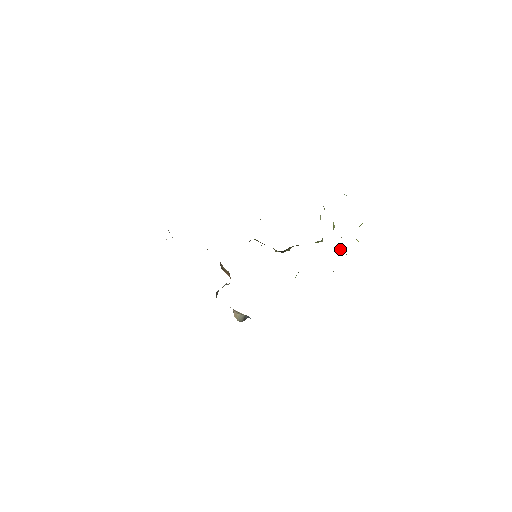
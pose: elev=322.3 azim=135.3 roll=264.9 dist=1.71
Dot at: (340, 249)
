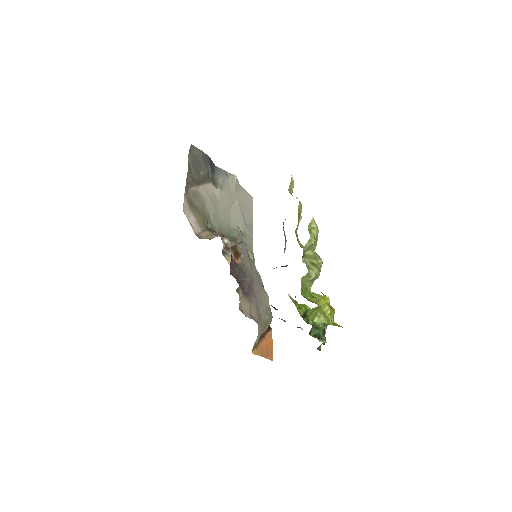
Dot at: occluded
